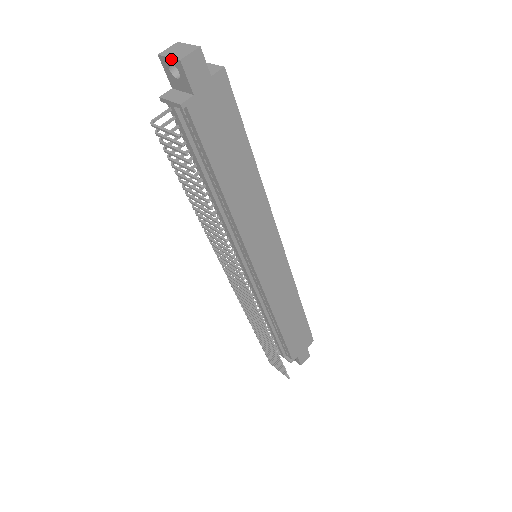
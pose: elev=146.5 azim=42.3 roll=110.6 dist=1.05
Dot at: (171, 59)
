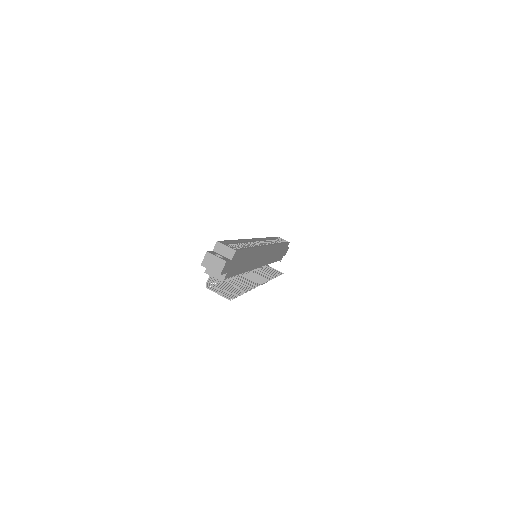
Dot at: occluded
